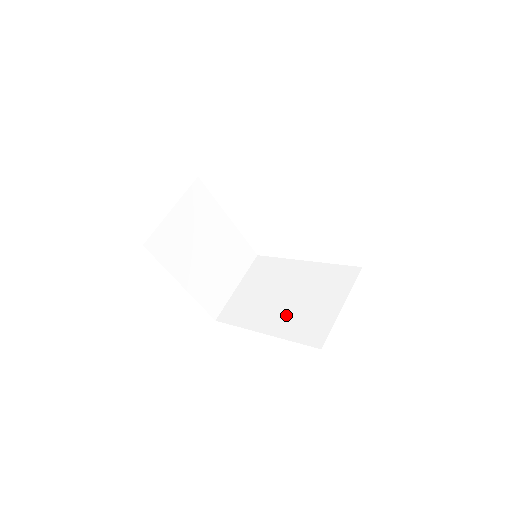
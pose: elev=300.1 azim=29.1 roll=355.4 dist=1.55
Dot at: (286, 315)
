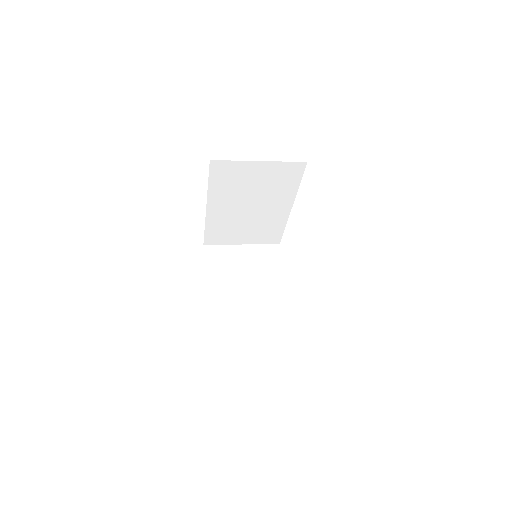
Dot at: occluded
